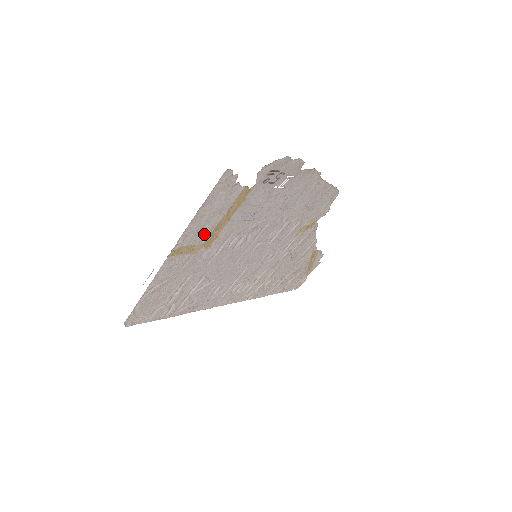
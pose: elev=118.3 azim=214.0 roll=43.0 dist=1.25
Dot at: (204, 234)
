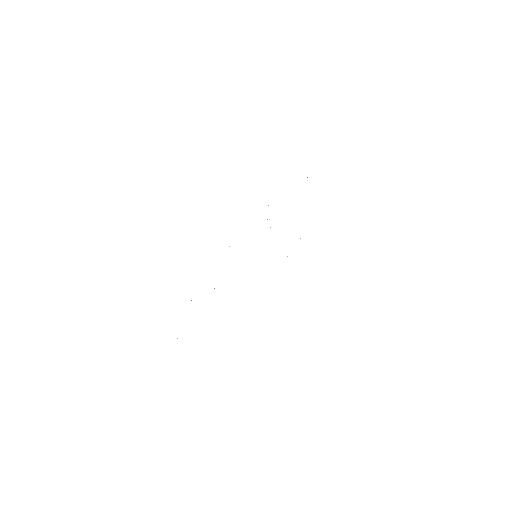
Dot at: occluded
